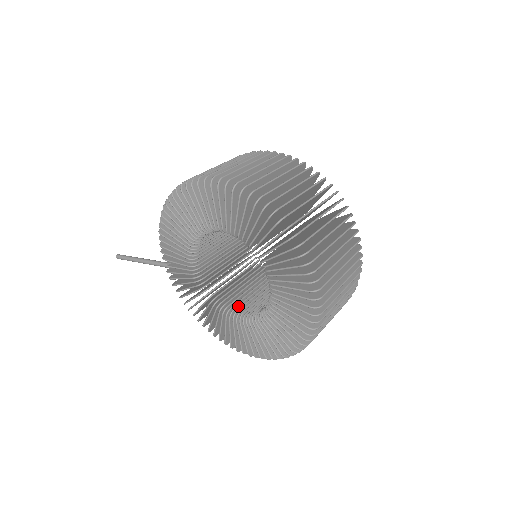
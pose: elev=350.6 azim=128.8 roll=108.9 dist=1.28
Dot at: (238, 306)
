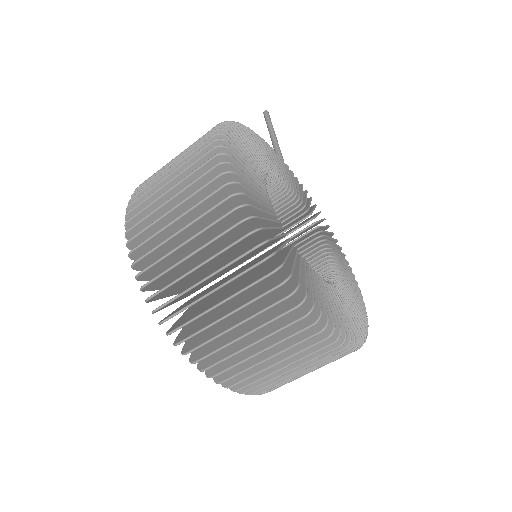
Dot at: occluded
